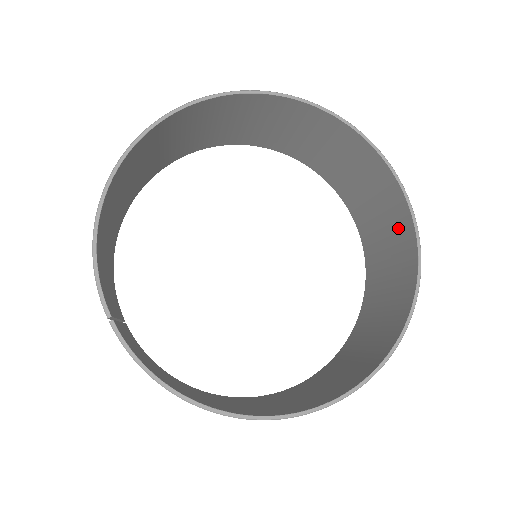
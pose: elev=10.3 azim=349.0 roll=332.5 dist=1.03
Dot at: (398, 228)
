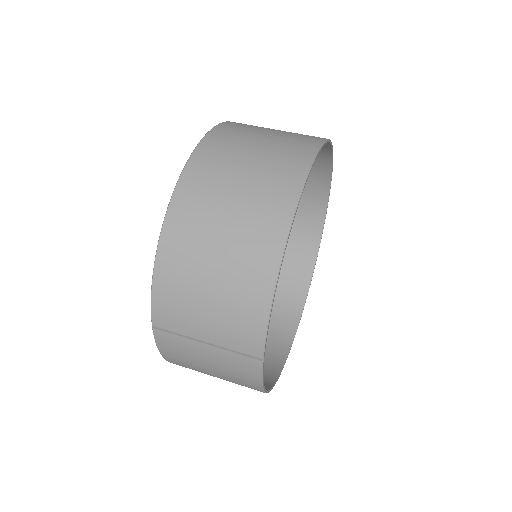
Dot at: (304, 229)
